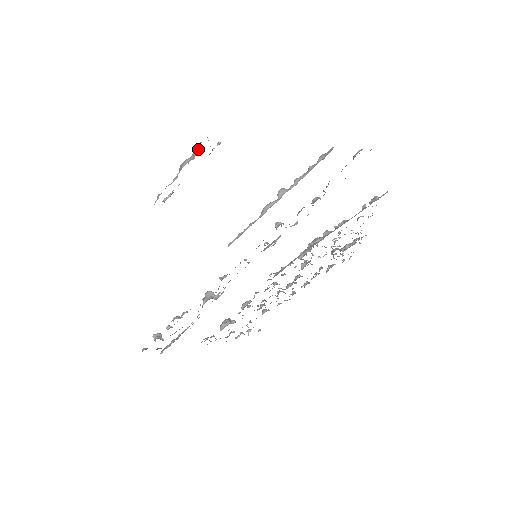
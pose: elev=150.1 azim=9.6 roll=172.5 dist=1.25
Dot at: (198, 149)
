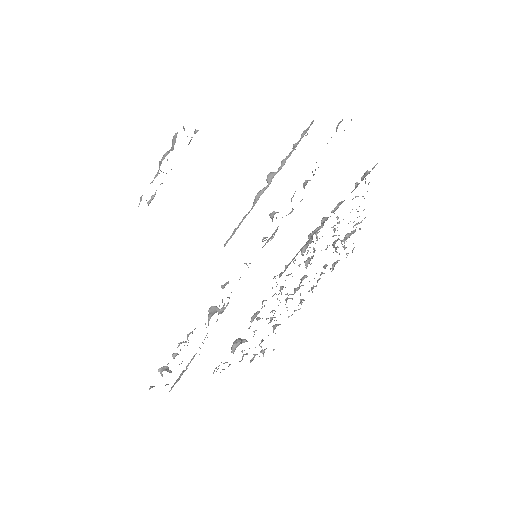
Dot at: (175, 139)
